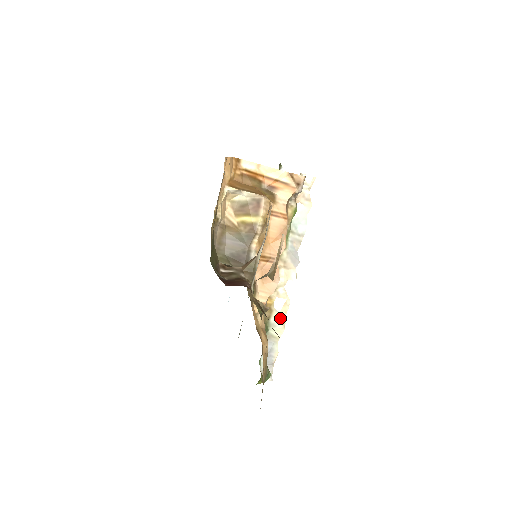
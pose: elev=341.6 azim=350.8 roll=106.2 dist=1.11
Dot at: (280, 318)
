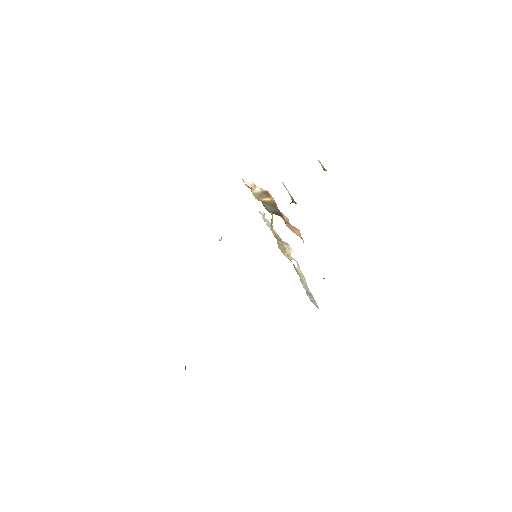
Dot at: (300, 272)
